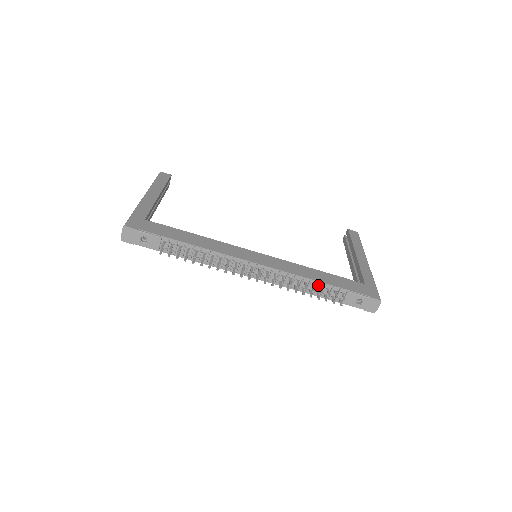
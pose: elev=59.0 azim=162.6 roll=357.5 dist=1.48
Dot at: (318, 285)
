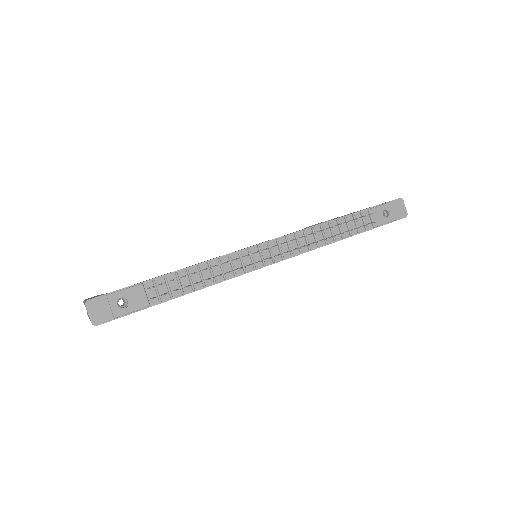
Dot at: (339, 223)
